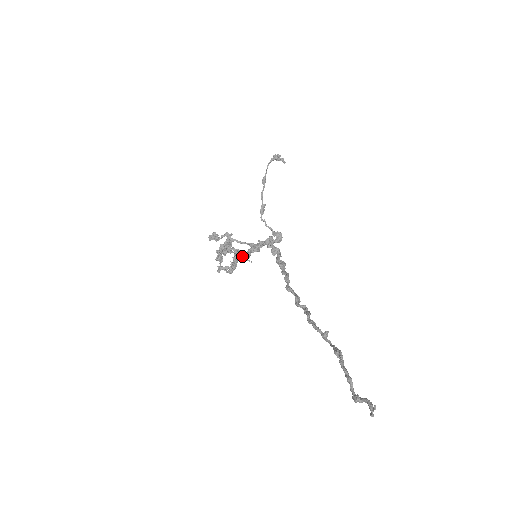
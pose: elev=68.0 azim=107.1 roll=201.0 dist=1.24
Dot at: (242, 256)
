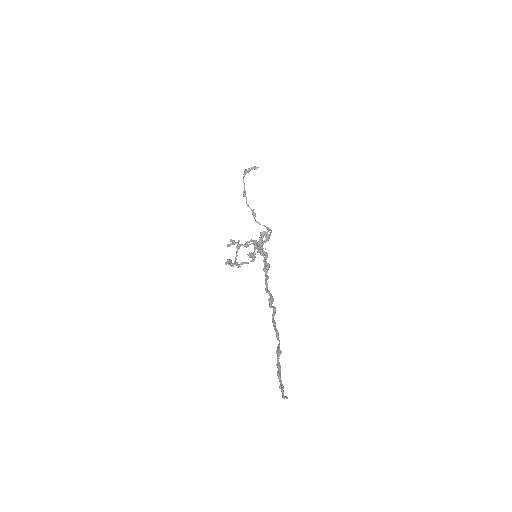
Dot at: occluded
